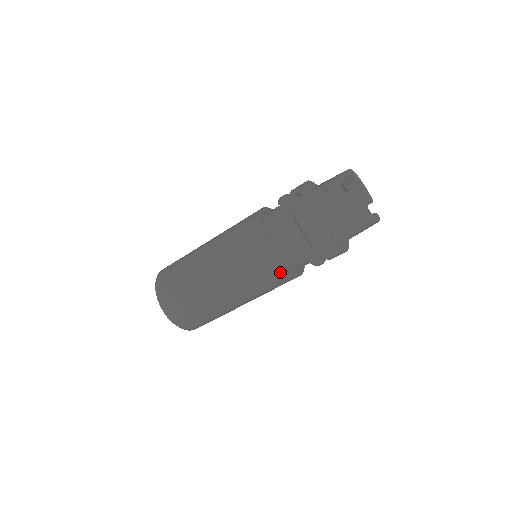
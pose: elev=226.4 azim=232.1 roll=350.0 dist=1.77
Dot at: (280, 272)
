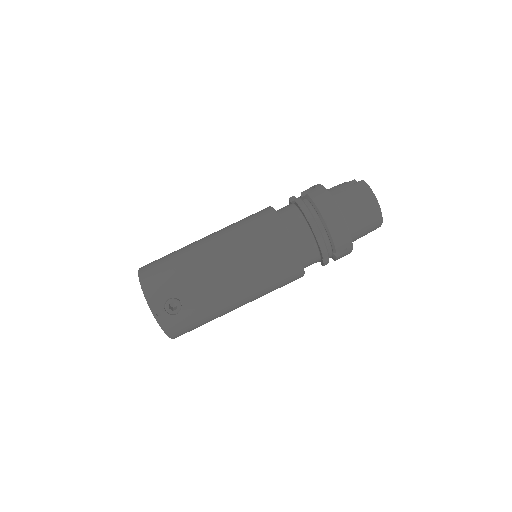
Dot at: (287, 246)
